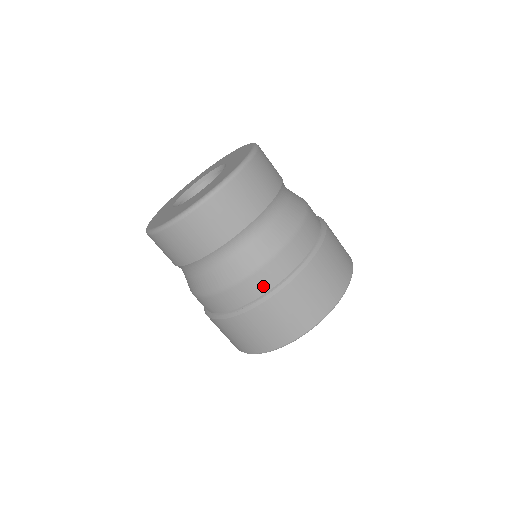
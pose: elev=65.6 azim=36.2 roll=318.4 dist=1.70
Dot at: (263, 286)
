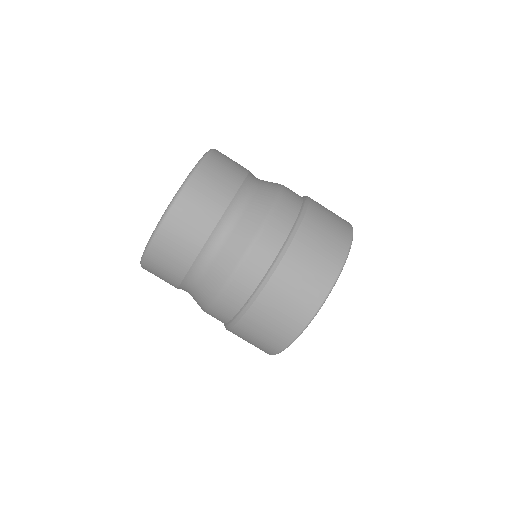
Dot at: (253, 278)
